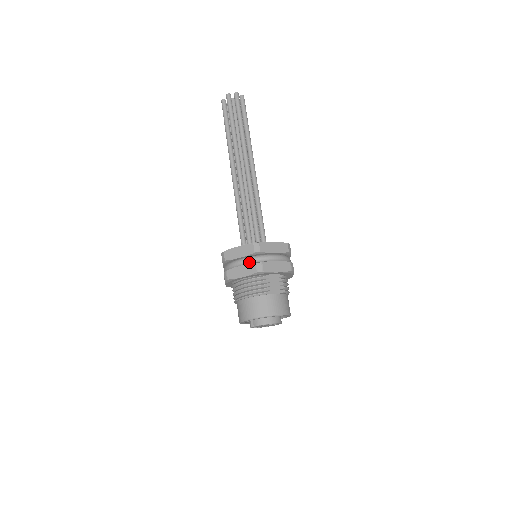
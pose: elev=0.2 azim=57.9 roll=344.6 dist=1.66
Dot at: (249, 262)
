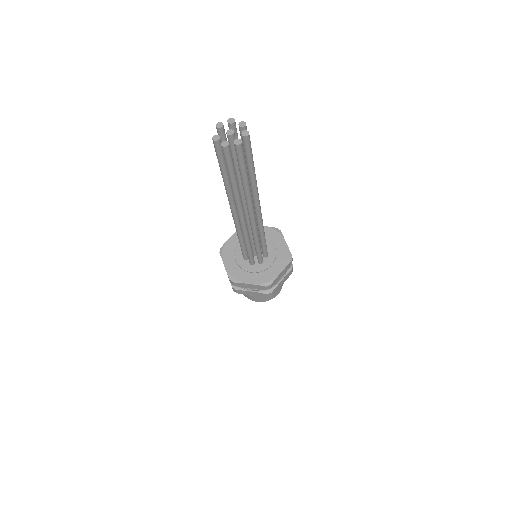
Dot at: occluded
